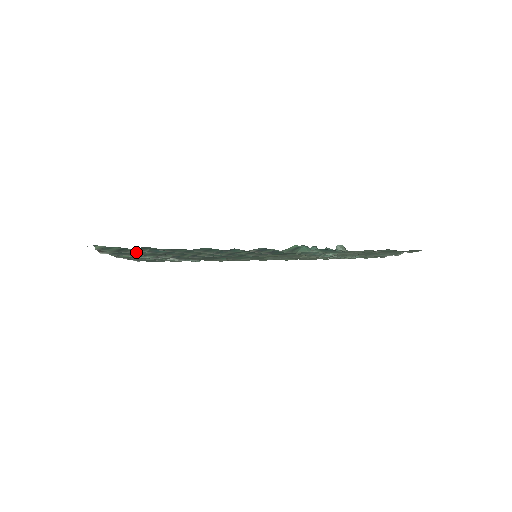
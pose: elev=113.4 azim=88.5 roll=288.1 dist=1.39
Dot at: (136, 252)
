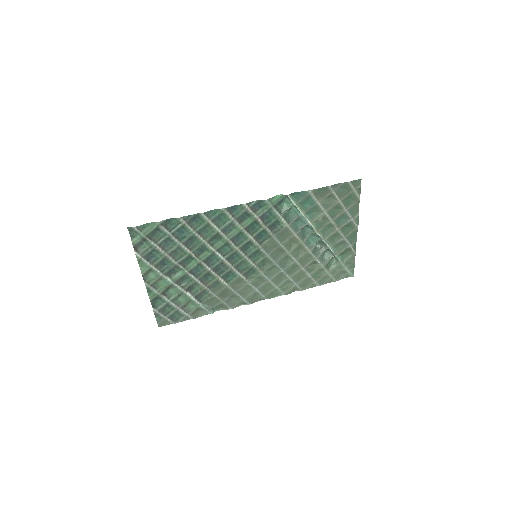
Dot at: (163, 246)
